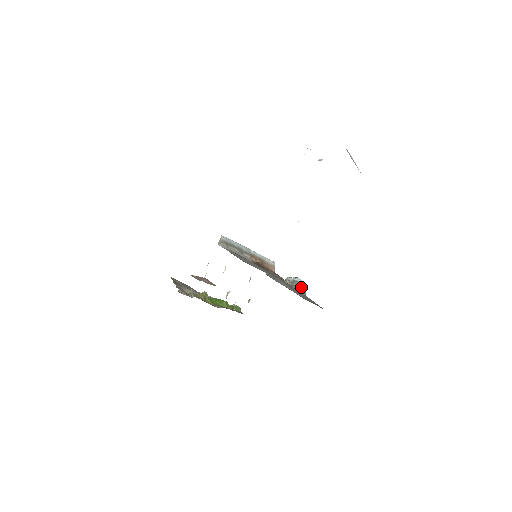
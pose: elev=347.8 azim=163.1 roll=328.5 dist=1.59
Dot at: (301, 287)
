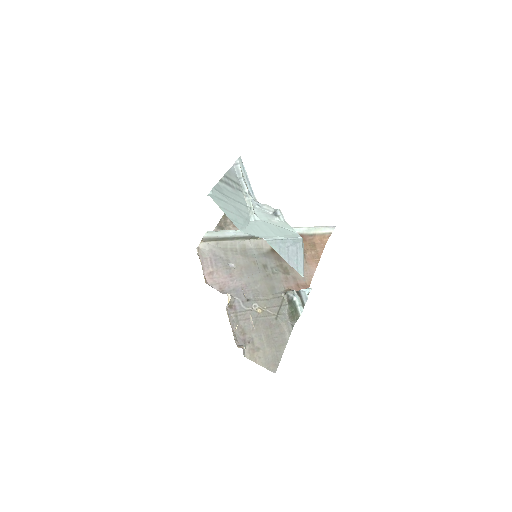
Dot at: (295, 312)
